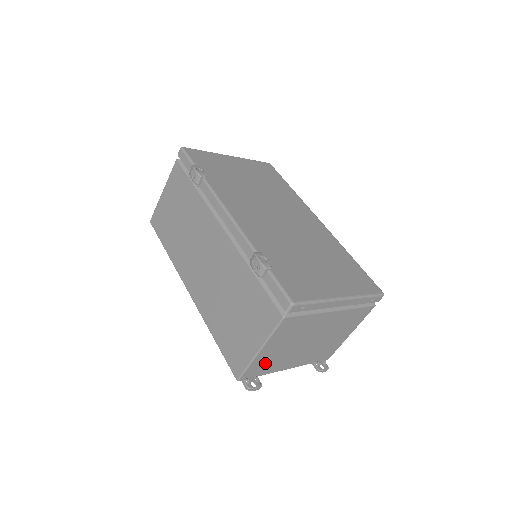
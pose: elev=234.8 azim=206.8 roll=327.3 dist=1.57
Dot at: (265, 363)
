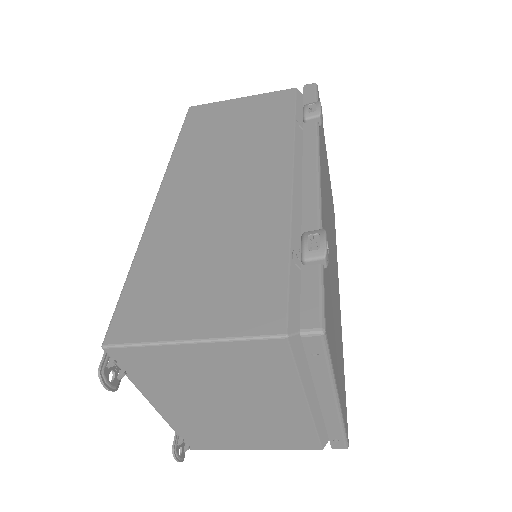
Dot at: (161, 367)
